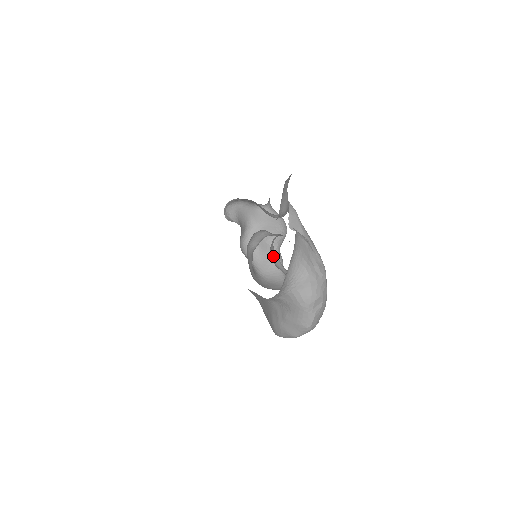
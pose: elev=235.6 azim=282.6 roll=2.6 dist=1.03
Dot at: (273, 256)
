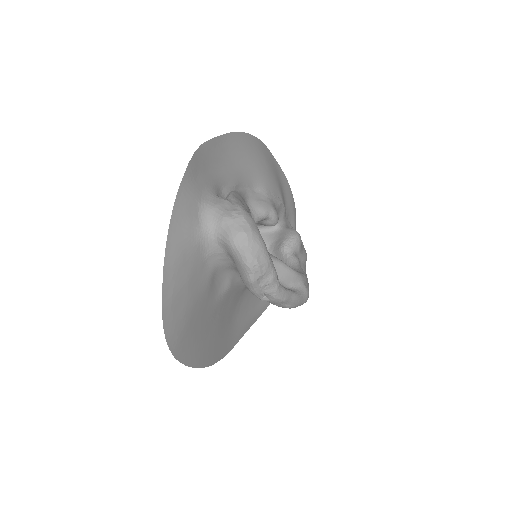
Dot at: occluded
